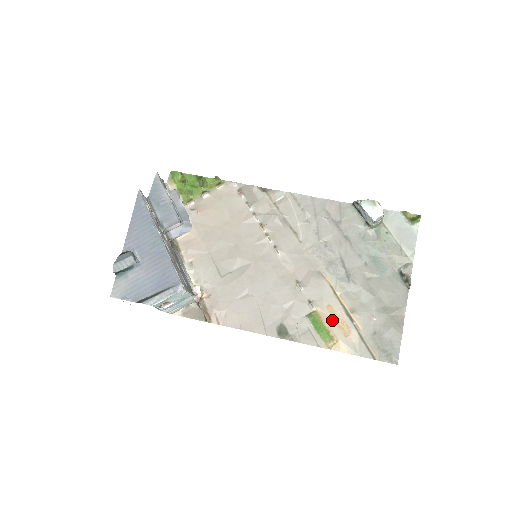
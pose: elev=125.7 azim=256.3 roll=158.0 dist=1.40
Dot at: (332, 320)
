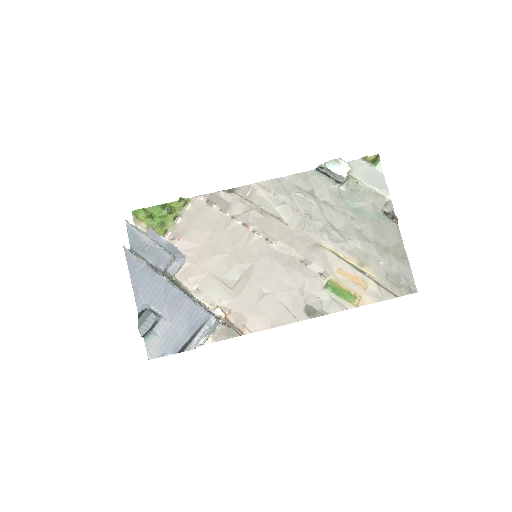
Dot at: (347, 281)
